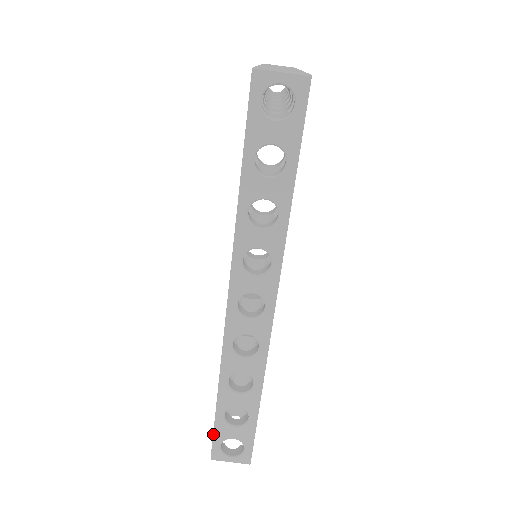
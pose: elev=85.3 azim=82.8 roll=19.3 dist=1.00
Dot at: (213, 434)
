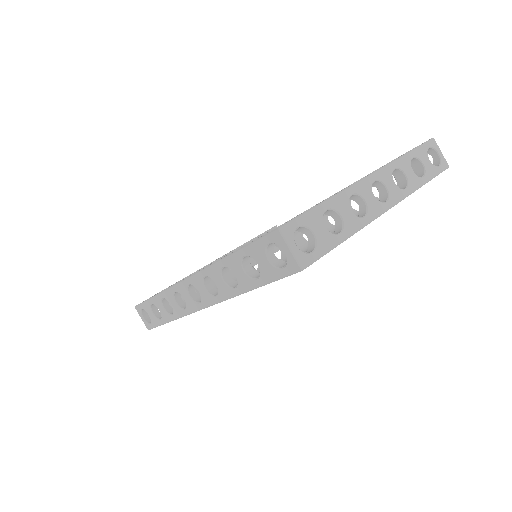
Dot at: (142, 302)
